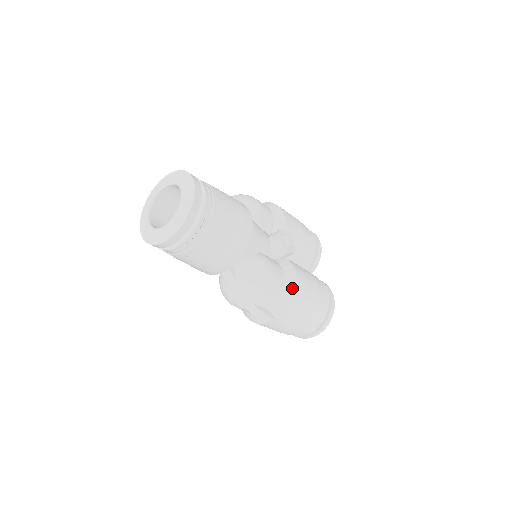
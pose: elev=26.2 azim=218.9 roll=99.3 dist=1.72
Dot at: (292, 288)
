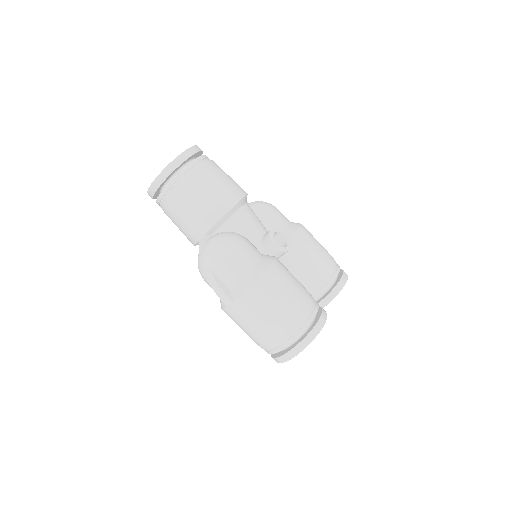
Dot at: (258, 273)
